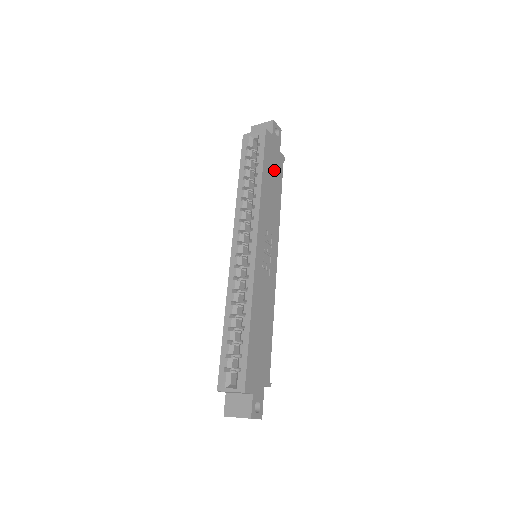
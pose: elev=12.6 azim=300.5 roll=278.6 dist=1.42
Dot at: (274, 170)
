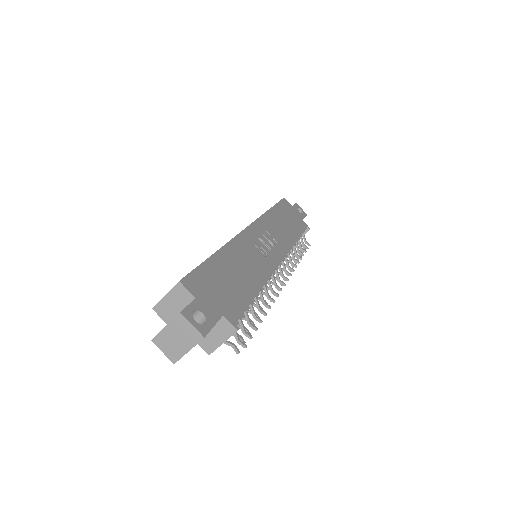
Dot at: (291, 220)
